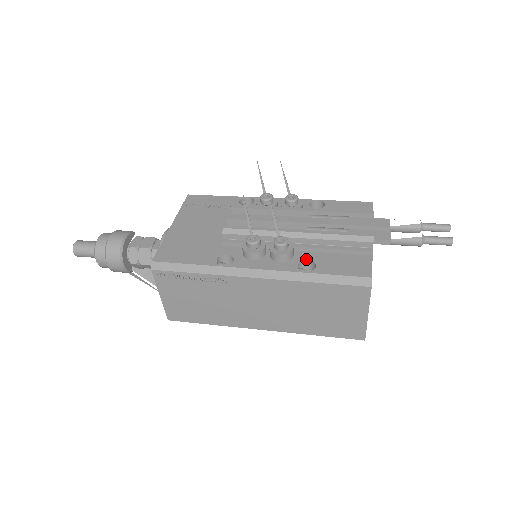
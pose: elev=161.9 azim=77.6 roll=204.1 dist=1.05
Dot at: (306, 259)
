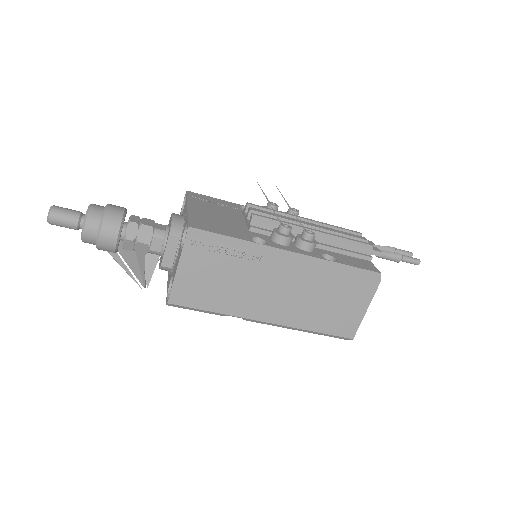
Dot at: (325, 253)
